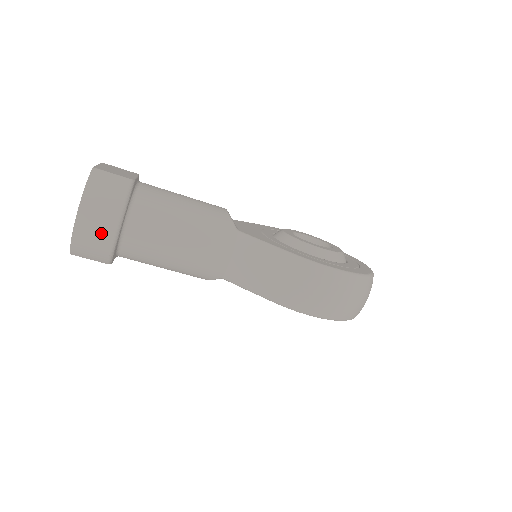
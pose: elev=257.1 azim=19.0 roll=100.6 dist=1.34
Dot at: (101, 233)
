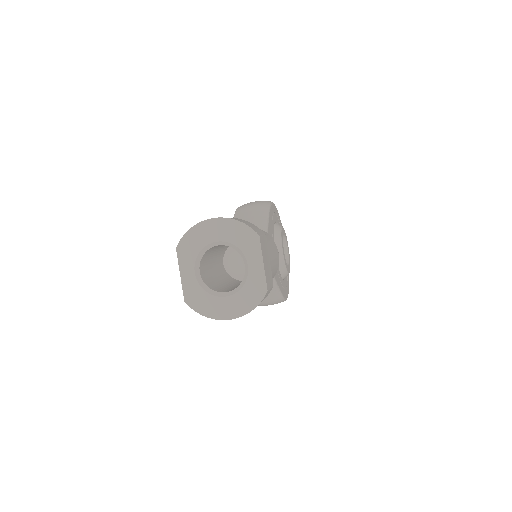
Dot at: occluded
